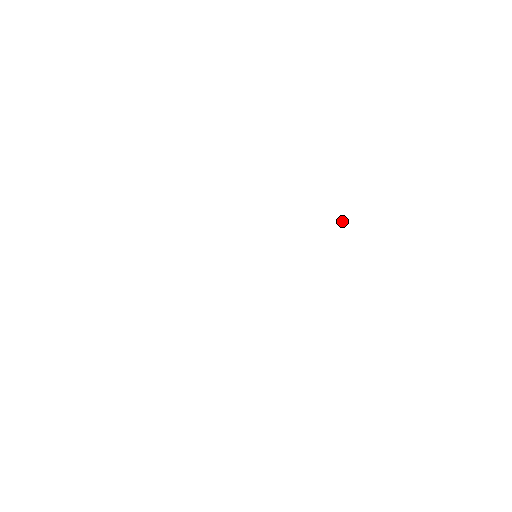
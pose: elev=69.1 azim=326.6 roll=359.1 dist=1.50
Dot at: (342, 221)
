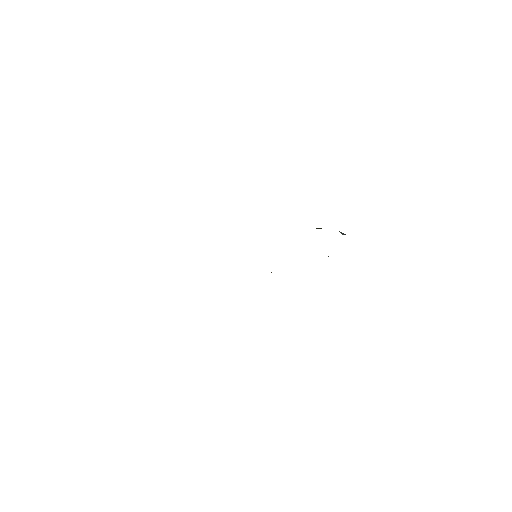
Dot at: occluded
